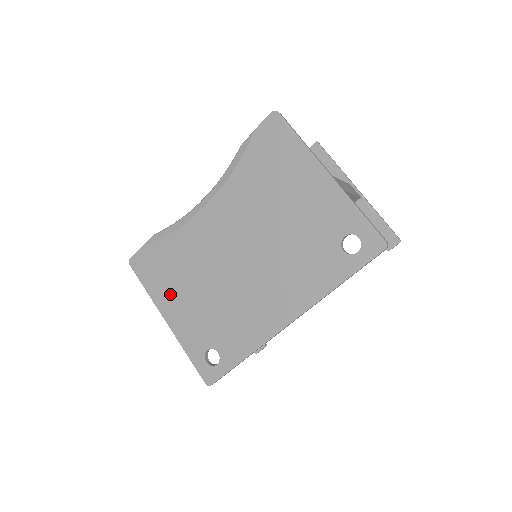
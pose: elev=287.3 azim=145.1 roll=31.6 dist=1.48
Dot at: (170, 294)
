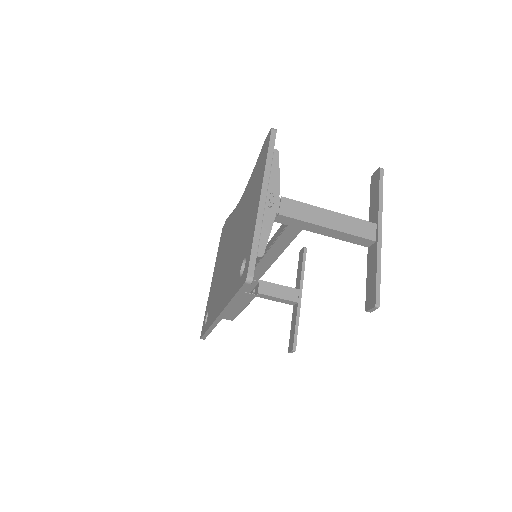
Dot at: occluded
